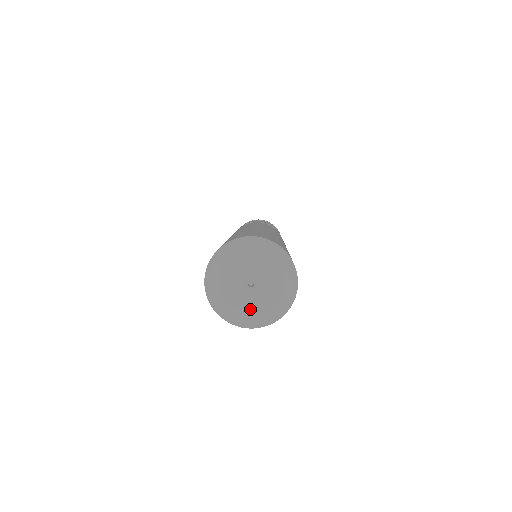
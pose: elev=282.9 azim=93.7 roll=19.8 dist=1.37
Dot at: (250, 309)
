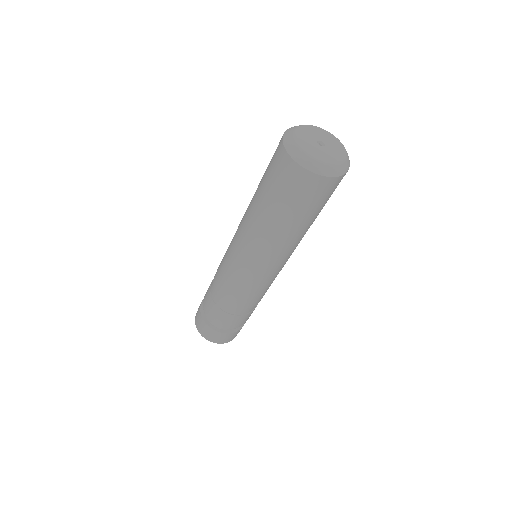
Dot at: (309, 147)
